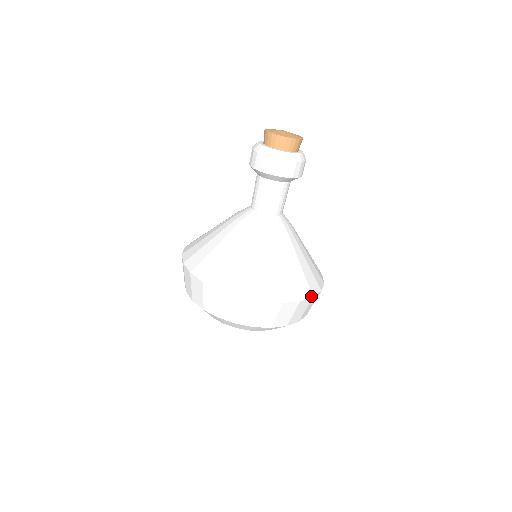
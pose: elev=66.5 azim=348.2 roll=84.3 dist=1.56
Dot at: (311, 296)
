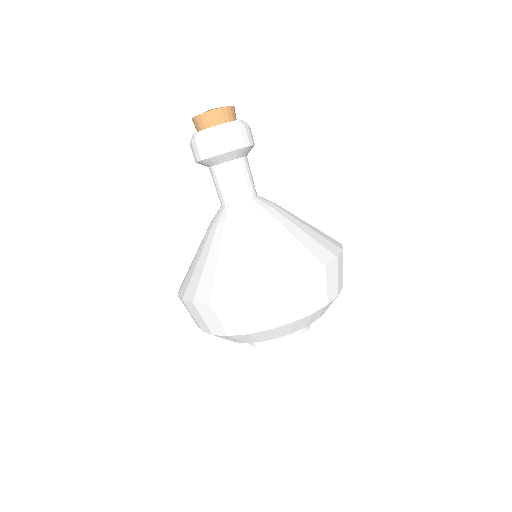
Dot at: (340, 250)
